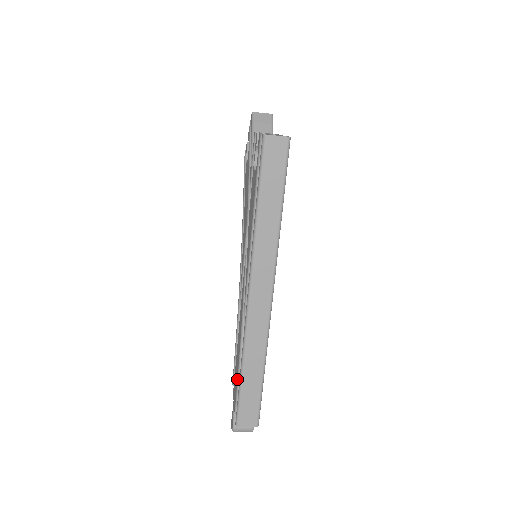
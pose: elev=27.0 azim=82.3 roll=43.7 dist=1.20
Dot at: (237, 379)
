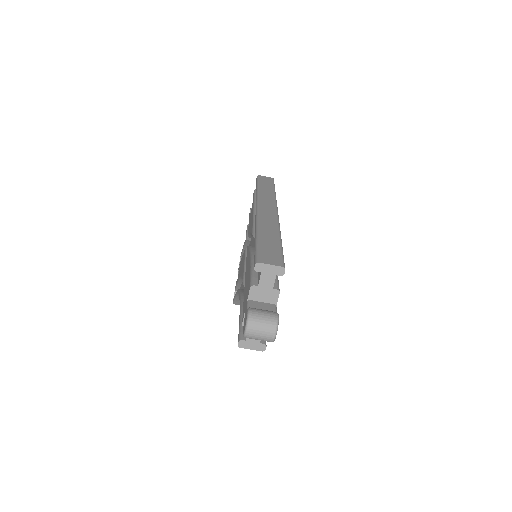
Dot at: (250, 268)
